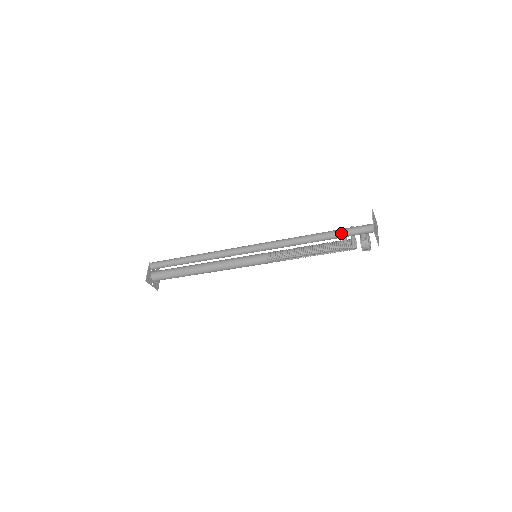
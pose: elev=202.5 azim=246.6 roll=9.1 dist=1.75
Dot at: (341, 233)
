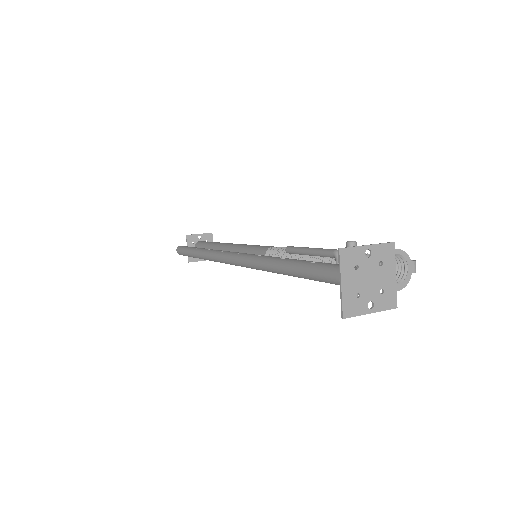
Dot at: (313, 278)
